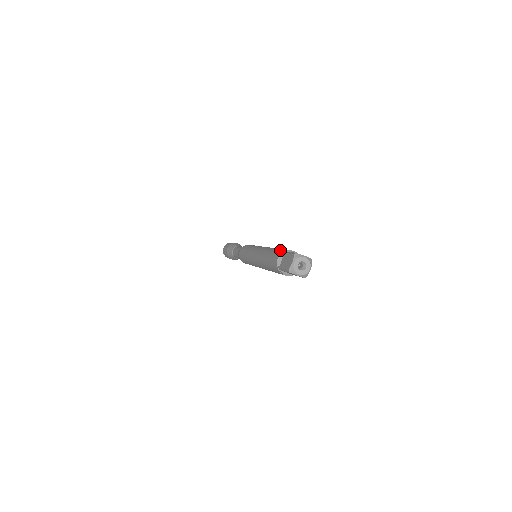
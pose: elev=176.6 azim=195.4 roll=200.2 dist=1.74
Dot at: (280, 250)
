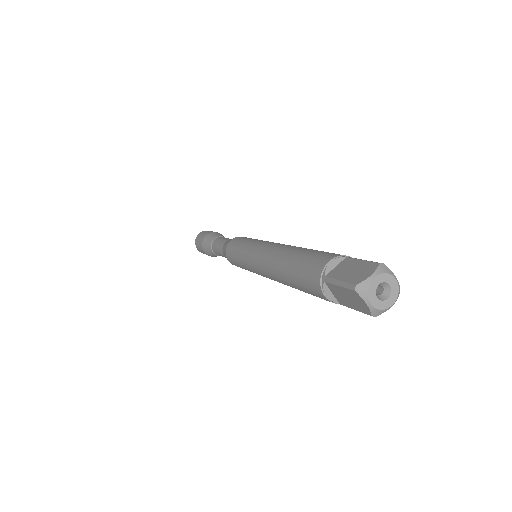
Dot at: occluded
